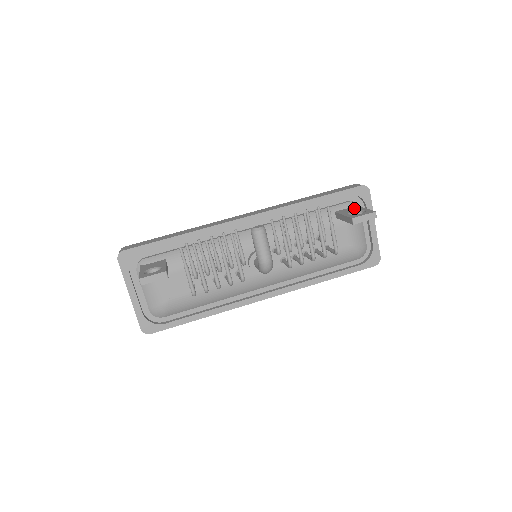
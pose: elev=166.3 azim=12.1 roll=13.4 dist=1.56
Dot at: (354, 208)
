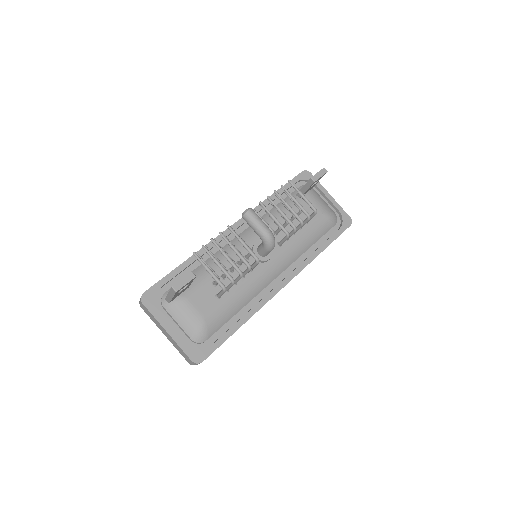
Dot at: occluded
